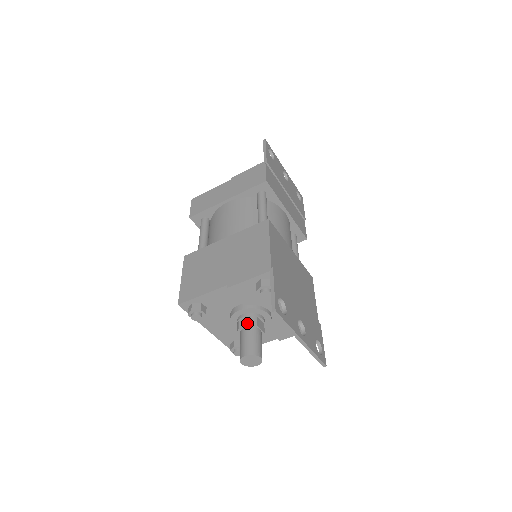
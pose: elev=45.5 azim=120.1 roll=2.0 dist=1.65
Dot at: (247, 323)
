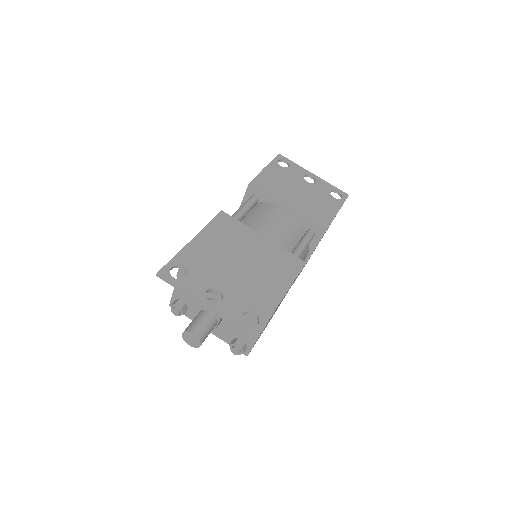
Dot at: (201, 308)
